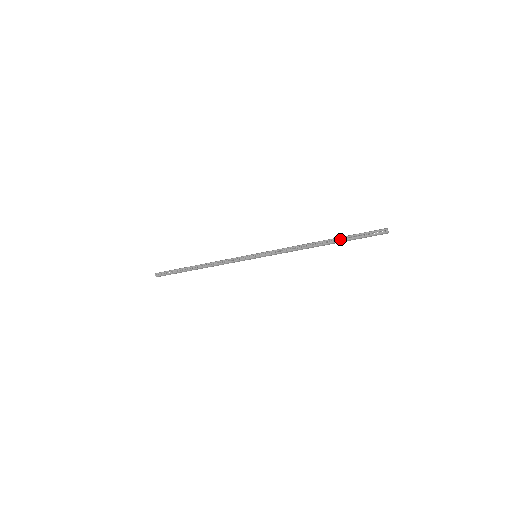
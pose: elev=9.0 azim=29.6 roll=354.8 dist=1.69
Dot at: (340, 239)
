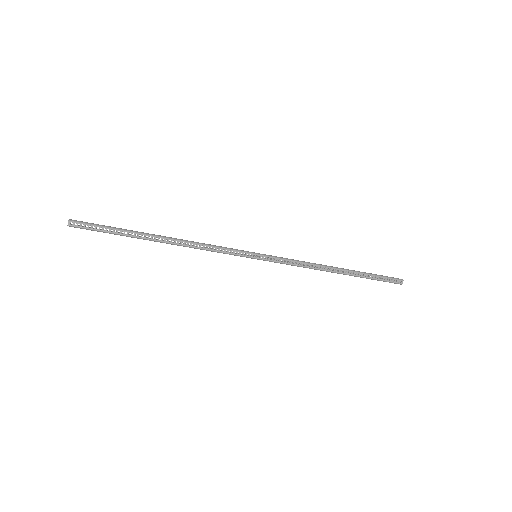
Dot at: (360, 274)
